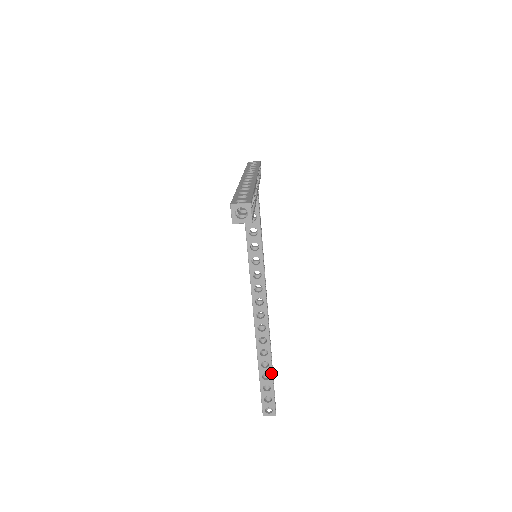
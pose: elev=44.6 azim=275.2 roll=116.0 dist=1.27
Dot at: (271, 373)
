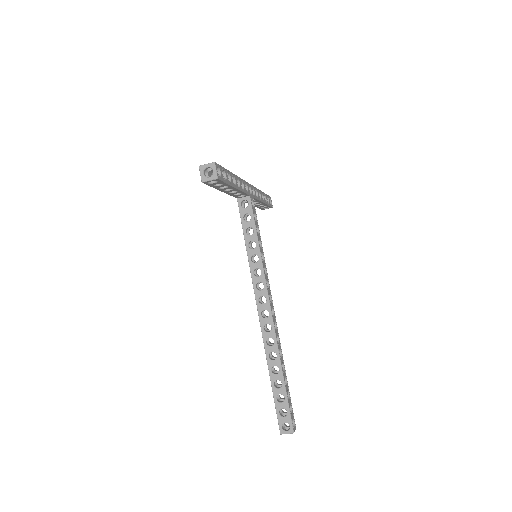
Dot at: (283, 379)
